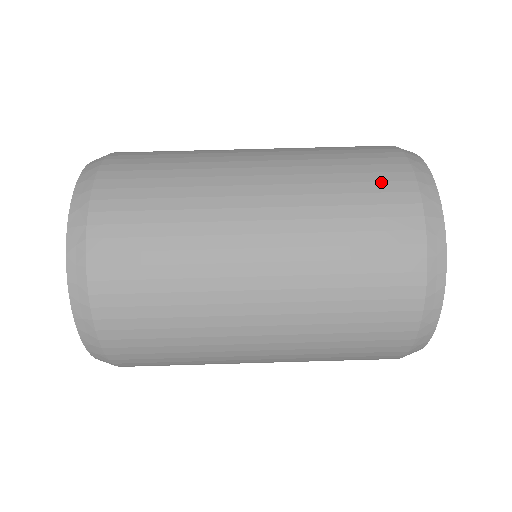
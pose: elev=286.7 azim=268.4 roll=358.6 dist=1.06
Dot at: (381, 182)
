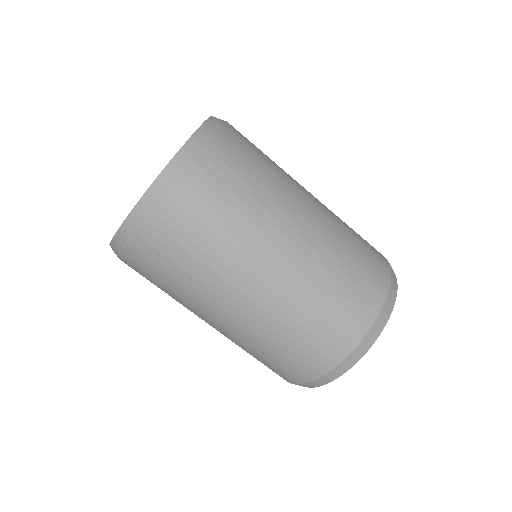
Dot at: (287, 370)
